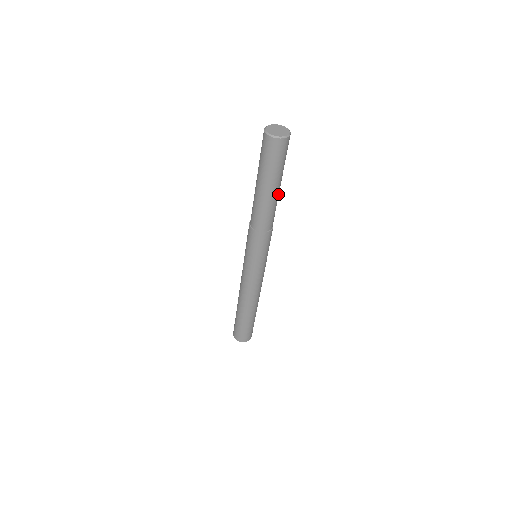
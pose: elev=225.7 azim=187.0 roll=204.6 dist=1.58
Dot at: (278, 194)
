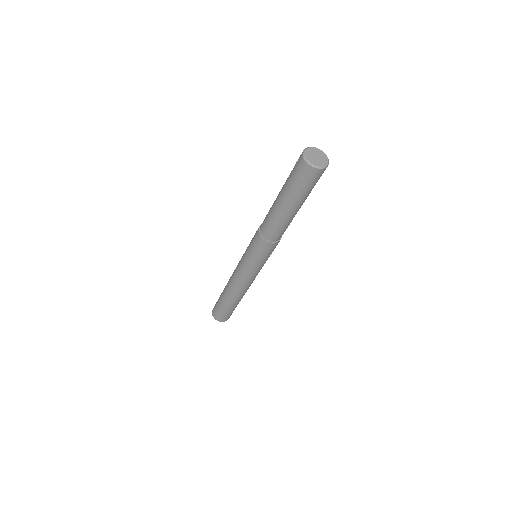
Dot at: (296, 213)
